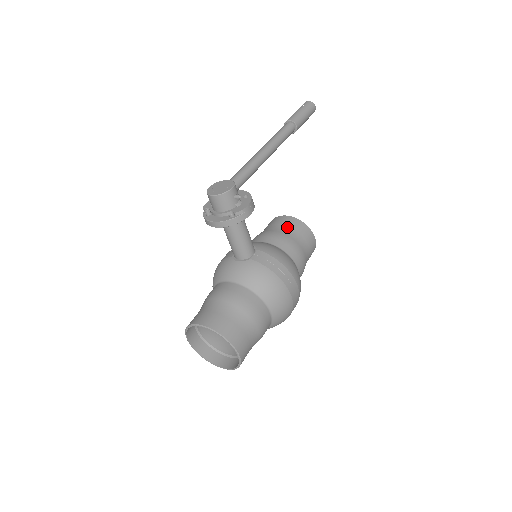
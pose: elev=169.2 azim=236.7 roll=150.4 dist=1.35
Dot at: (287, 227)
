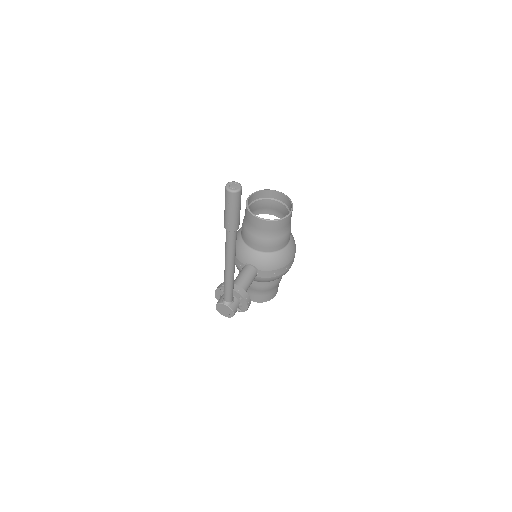
Dot at: (267, 232)
